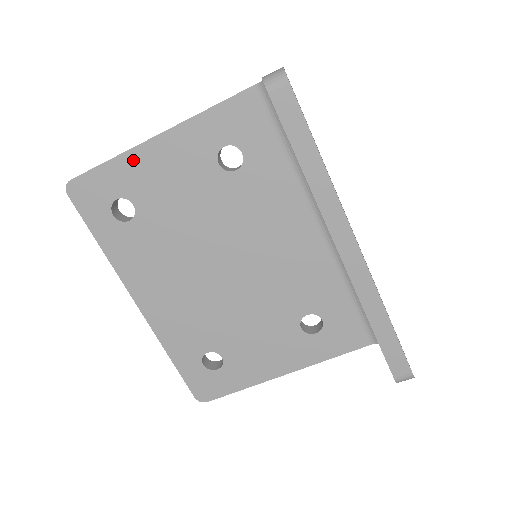
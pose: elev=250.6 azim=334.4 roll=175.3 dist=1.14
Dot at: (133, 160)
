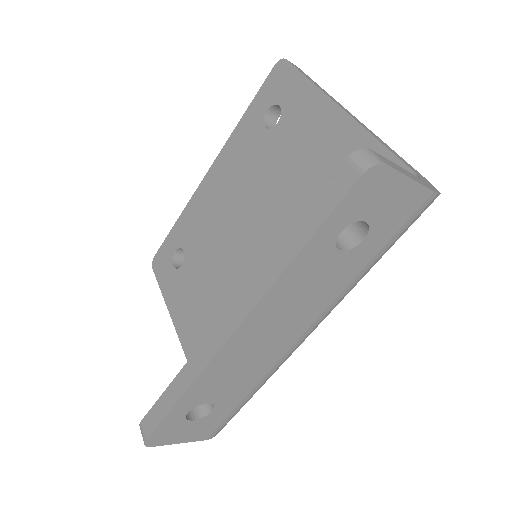
Dot at: (313, 99)
